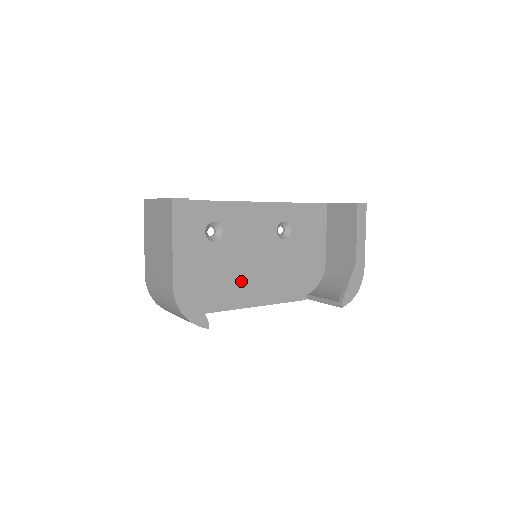
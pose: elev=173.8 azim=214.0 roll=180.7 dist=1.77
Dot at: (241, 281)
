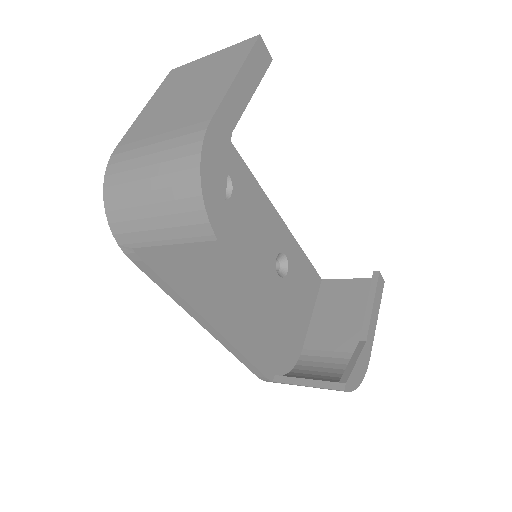
Dot at: (221, 279)
